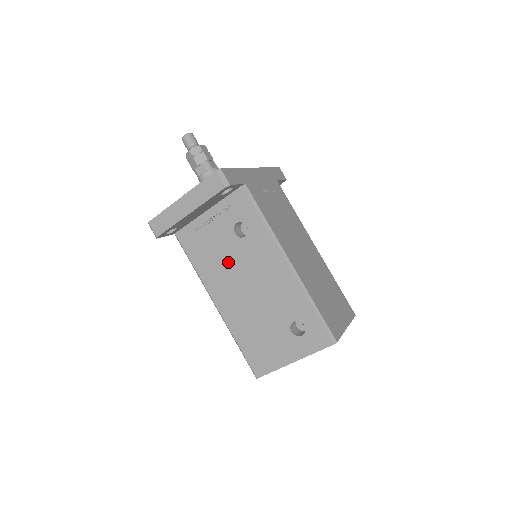
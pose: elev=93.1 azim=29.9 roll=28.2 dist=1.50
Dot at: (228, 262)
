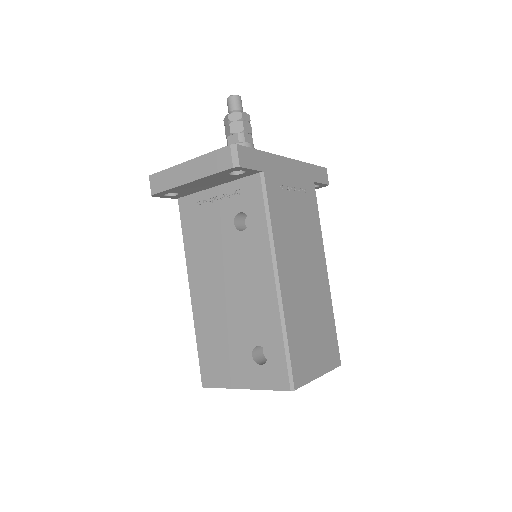
Dot at: (217, 251)
